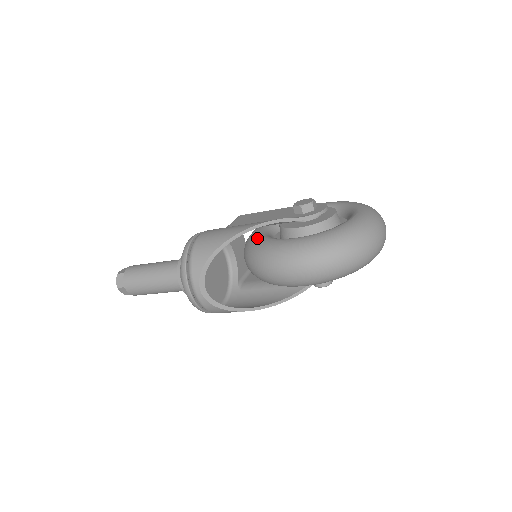
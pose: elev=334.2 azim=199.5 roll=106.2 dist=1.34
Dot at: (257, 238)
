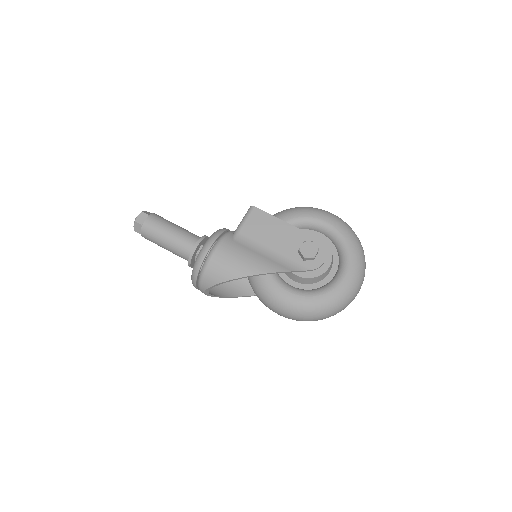
Dot at: occluded
